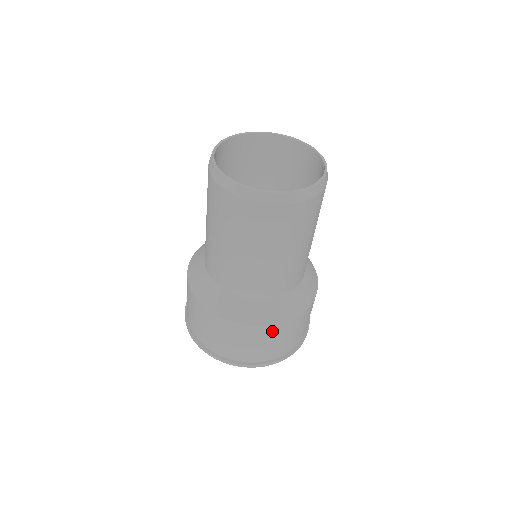
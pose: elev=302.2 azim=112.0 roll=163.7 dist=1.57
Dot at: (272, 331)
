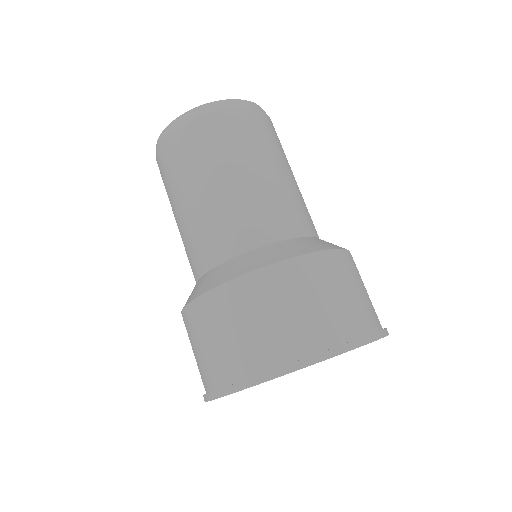
Dot at: (349, 263)
